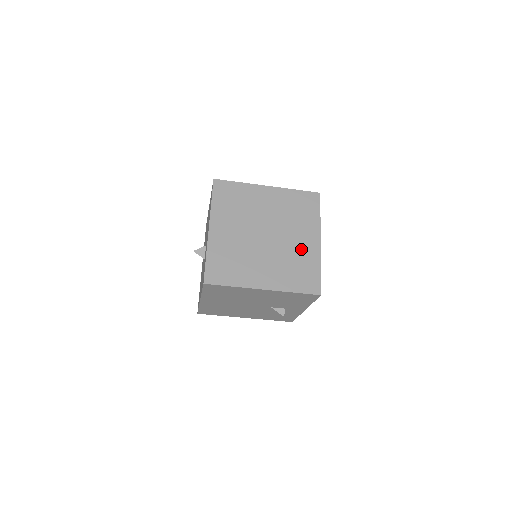
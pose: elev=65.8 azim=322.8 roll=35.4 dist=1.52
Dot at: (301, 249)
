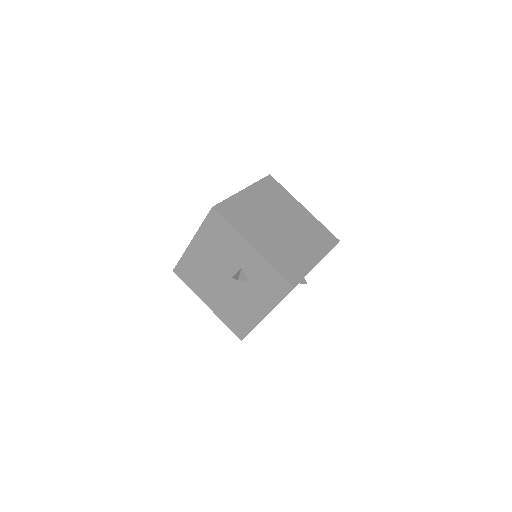
Dot at: (303, 220)
